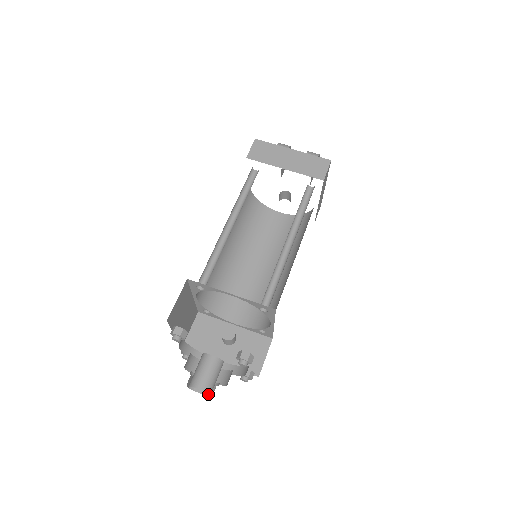
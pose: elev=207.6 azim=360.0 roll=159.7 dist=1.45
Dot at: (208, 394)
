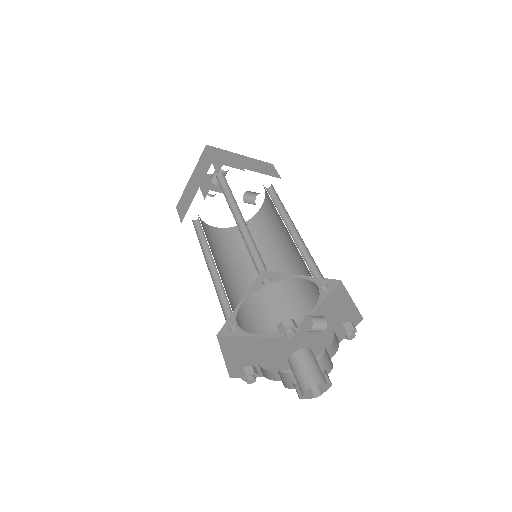
Dot at: (330, 384)
